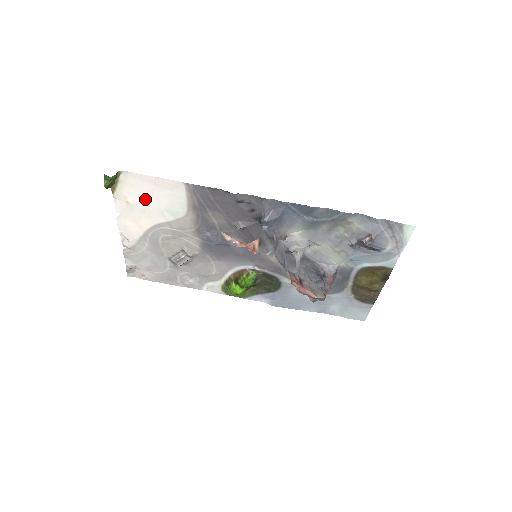
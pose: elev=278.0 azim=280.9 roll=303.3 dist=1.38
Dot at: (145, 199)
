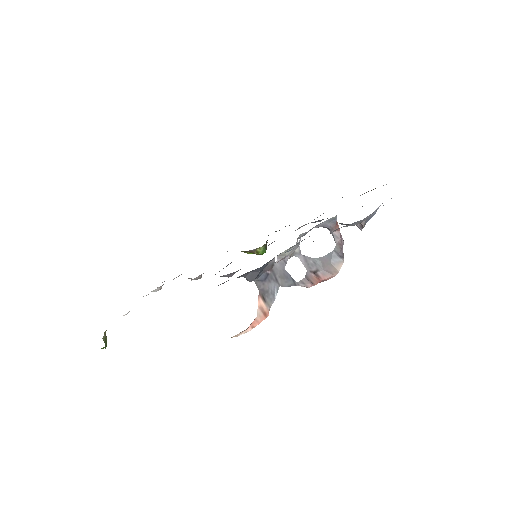
Dot at: occluded
